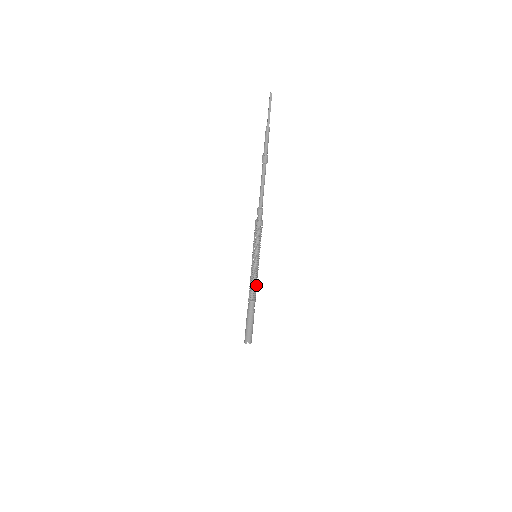
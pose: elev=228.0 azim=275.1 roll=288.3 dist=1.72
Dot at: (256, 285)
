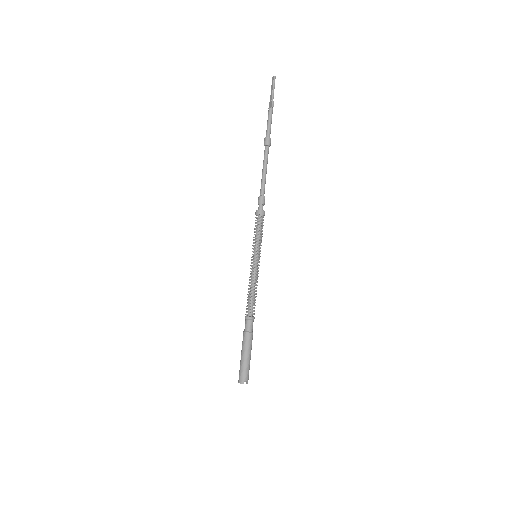
Dot at: occluded
